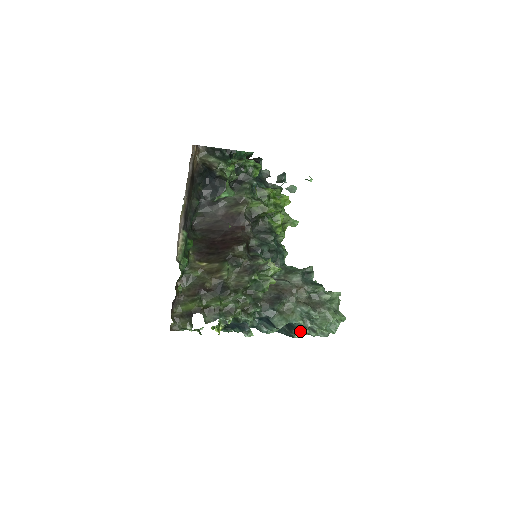
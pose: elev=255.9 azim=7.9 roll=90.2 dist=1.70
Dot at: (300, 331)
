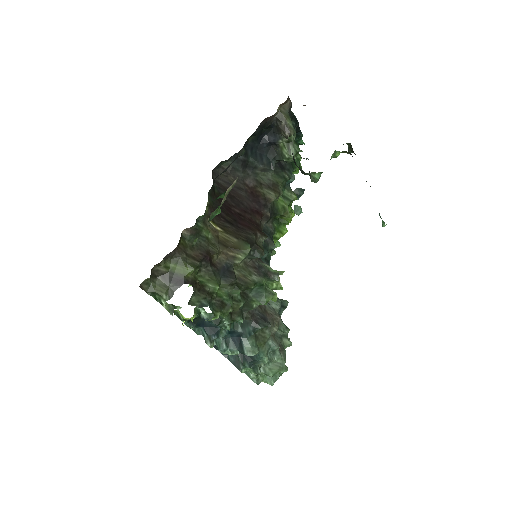
Dot at: (253, 367)
